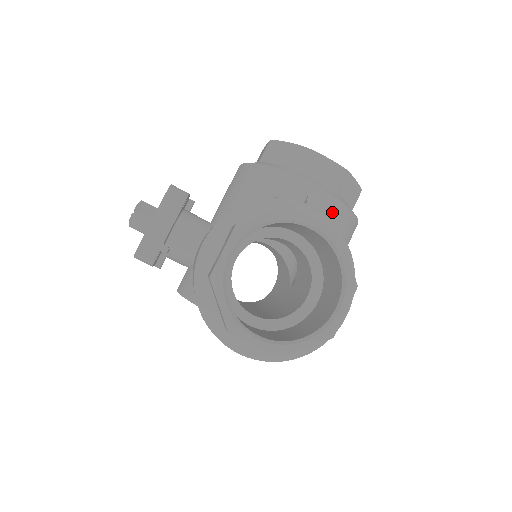
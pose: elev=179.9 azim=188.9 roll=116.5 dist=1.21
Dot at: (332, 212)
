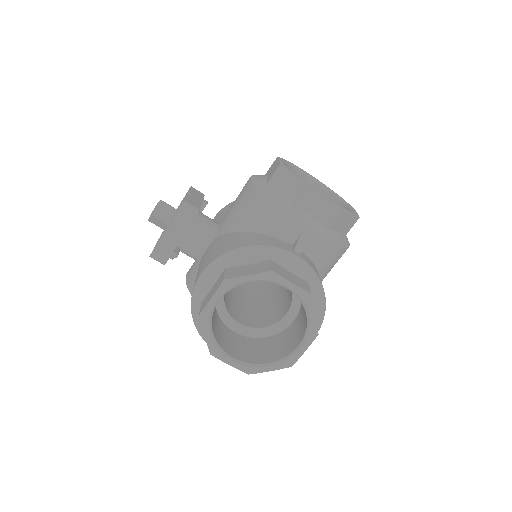
Dot at: (320, 250)
